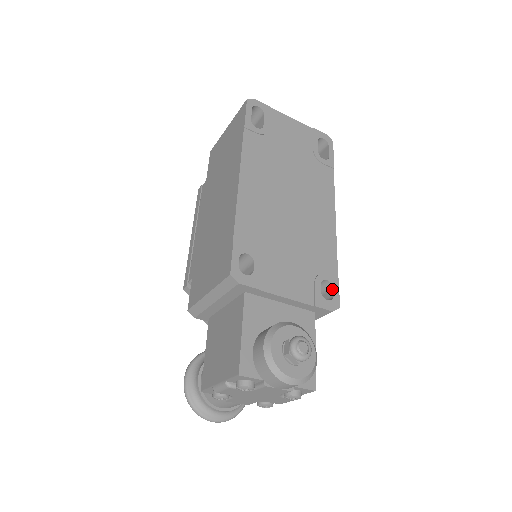
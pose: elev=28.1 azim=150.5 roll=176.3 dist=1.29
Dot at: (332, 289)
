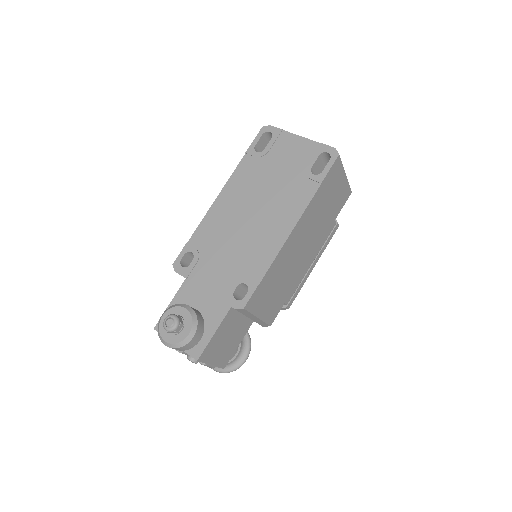
Dot at: (248, 292)
